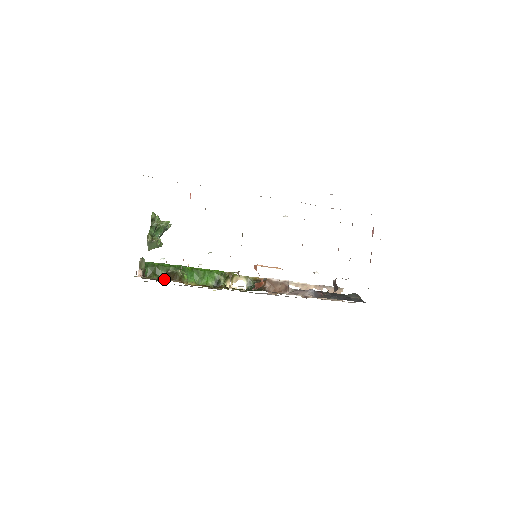
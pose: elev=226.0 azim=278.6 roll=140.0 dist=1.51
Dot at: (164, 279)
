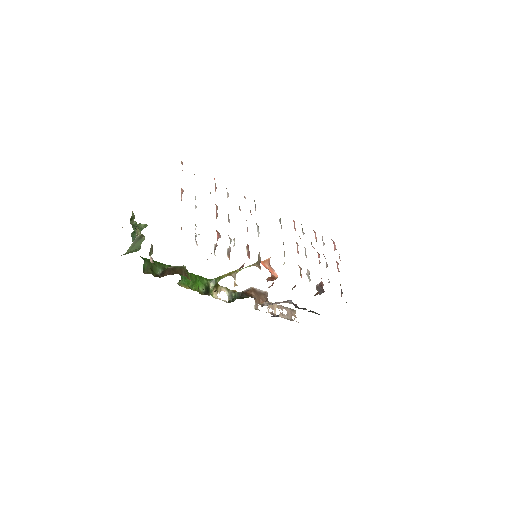
Dot at: occluded
